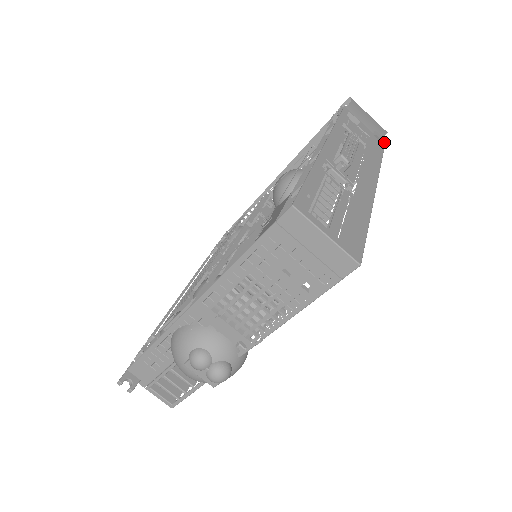
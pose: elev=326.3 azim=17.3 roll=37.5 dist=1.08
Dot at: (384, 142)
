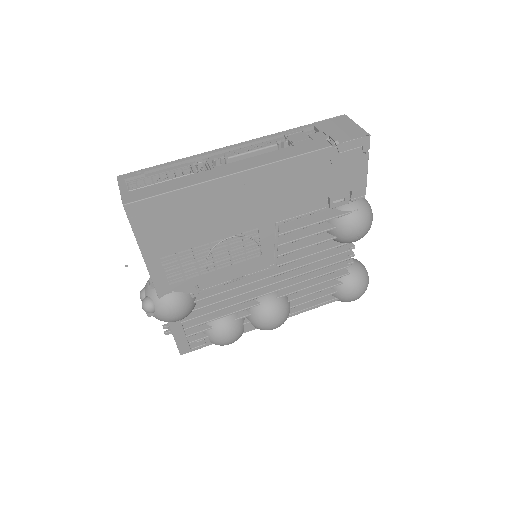
Dot at: (335, 142)
